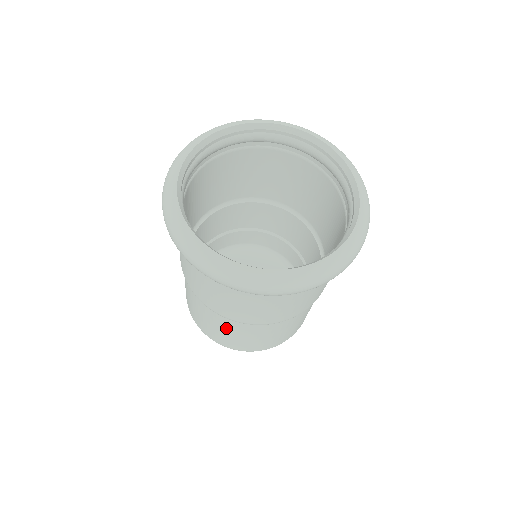
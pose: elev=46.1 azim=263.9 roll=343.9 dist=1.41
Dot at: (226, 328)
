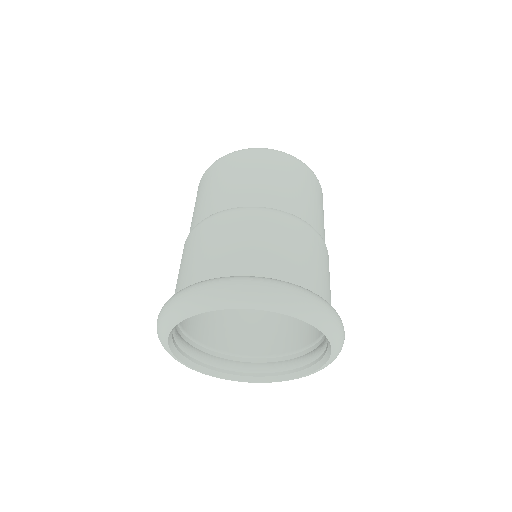
Dot at: occluded
